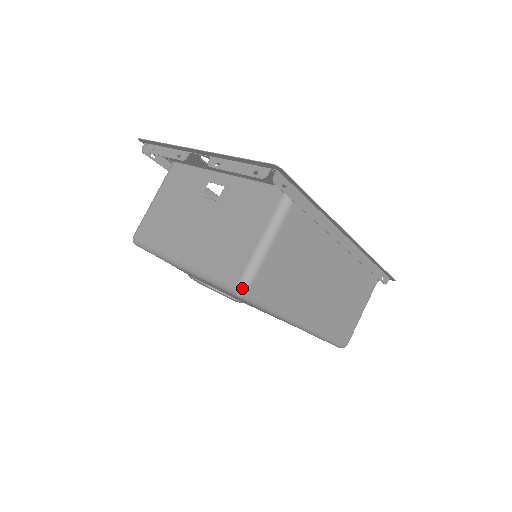
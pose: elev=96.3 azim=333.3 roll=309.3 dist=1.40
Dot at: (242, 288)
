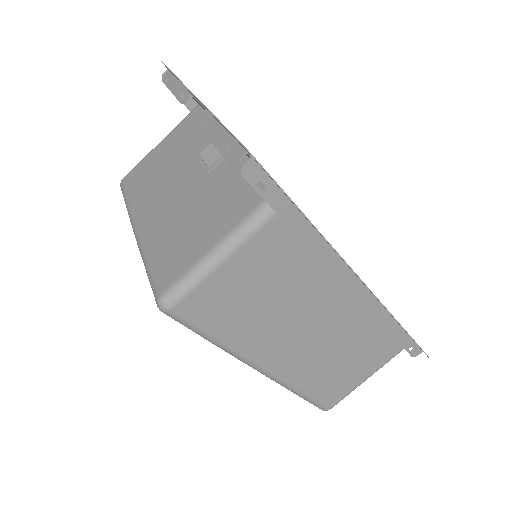
Dot at: (165, 301)
